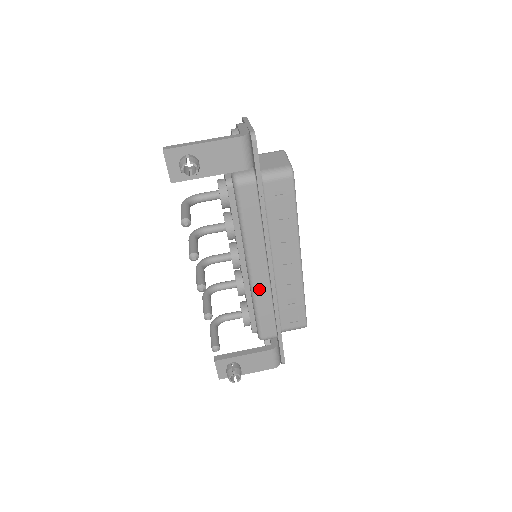
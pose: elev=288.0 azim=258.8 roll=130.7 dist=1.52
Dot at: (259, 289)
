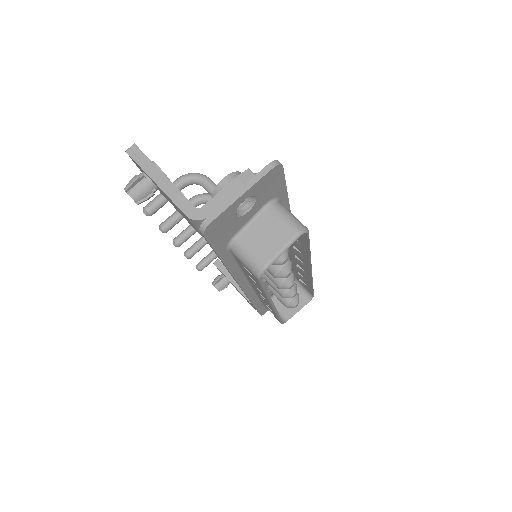
Dot at: occluded
